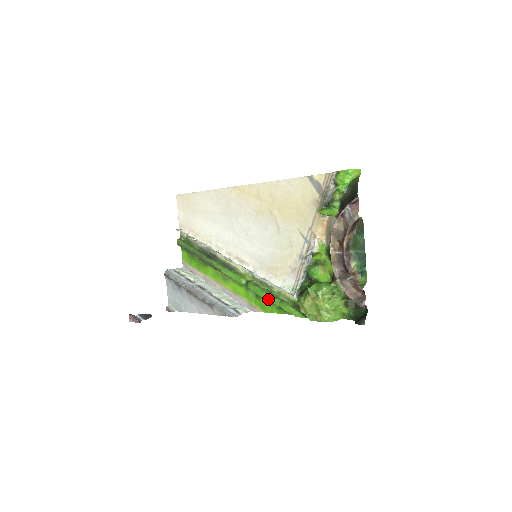
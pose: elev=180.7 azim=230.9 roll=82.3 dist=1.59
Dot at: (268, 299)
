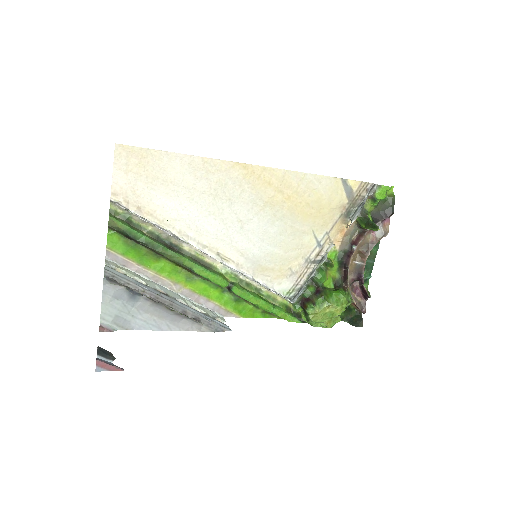
Dot at: (260, 305)
